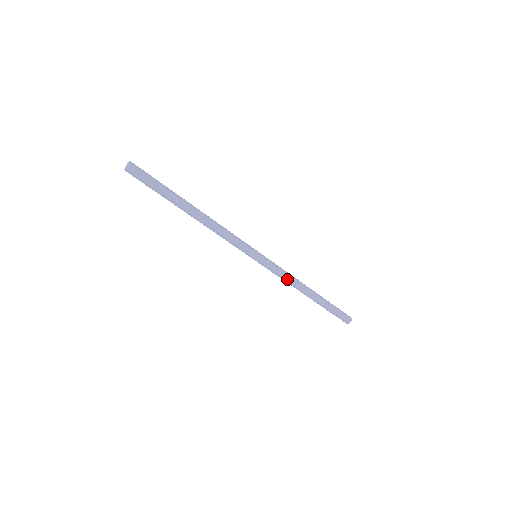
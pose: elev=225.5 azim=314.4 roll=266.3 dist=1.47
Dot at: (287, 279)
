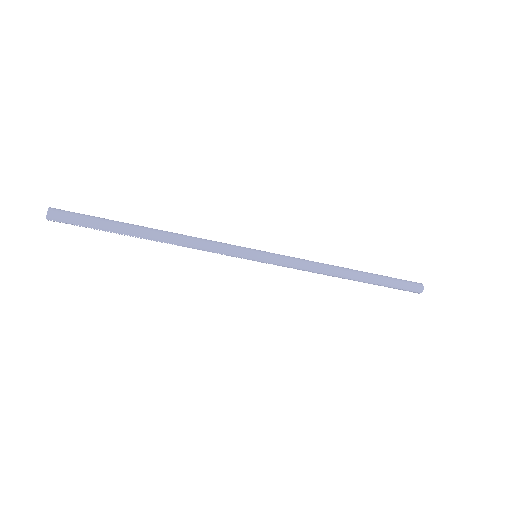
Dot at: (310, 266)
